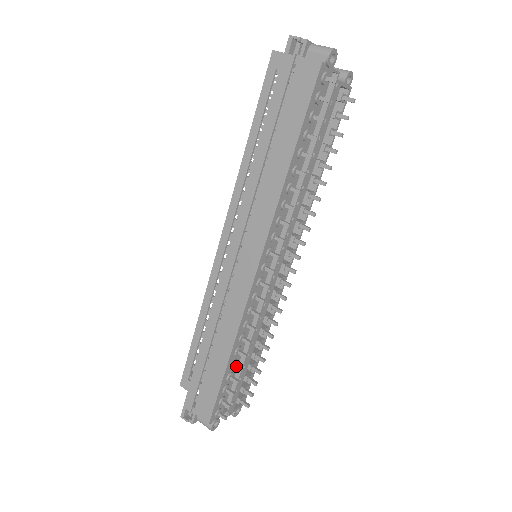
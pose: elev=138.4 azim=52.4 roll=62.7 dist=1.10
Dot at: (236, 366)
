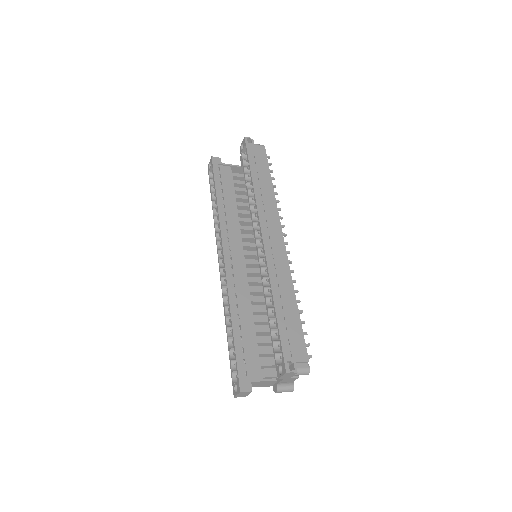
Dot at: occluded
